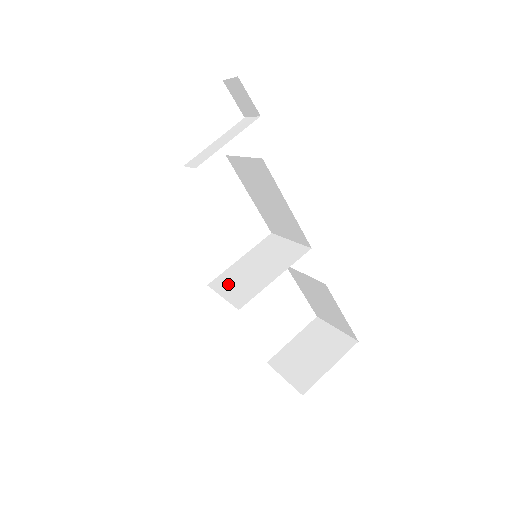
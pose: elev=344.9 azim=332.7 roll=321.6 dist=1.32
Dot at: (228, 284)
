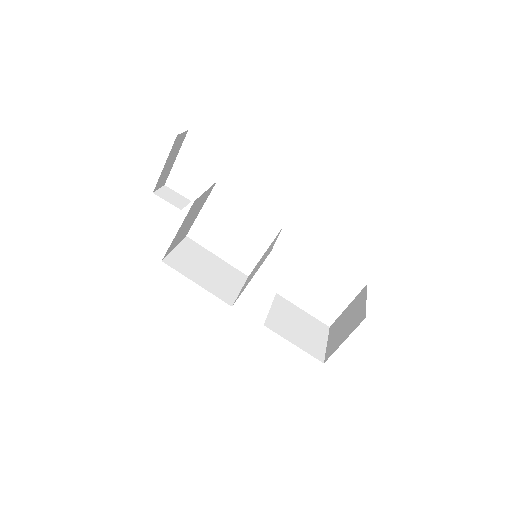
Dot at: occluded
